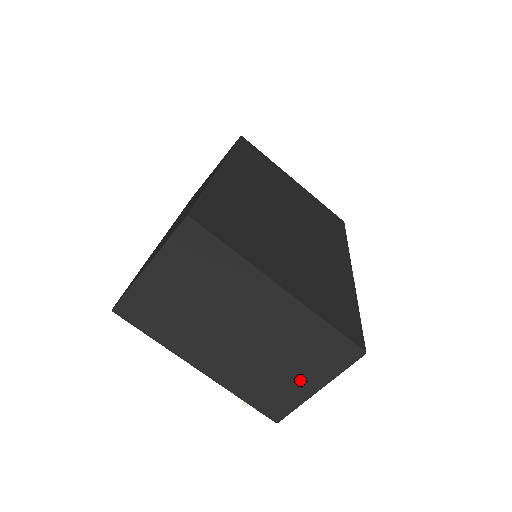
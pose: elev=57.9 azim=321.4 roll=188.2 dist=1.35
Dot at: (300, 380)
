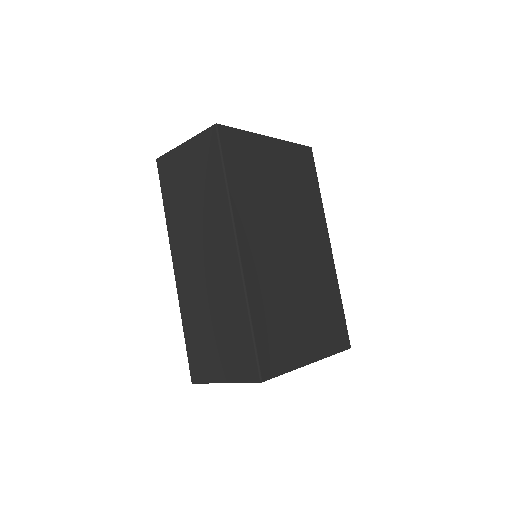
Dot at: occluded
